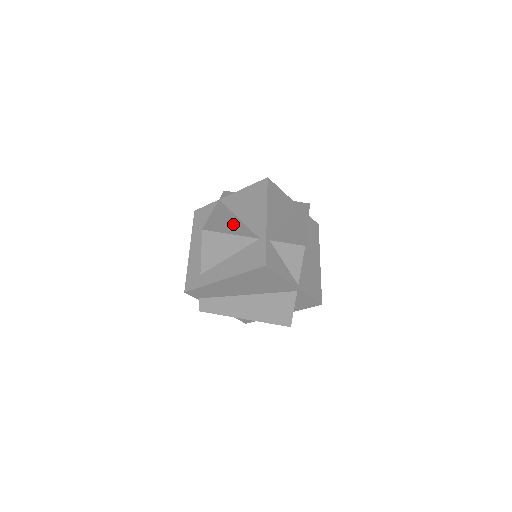
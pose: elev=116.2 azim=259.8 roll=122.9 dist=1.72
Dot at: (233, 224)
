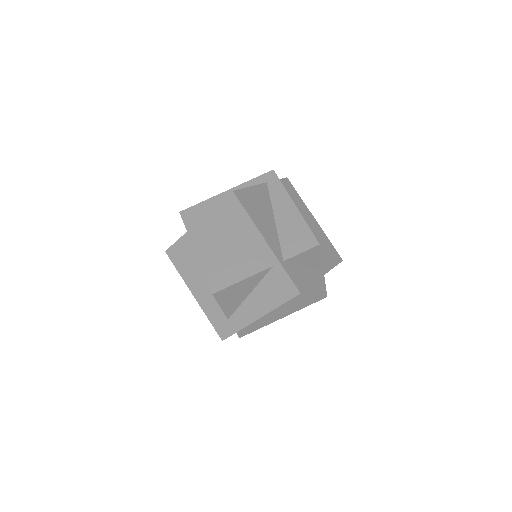
Dot at: (232, 262)
